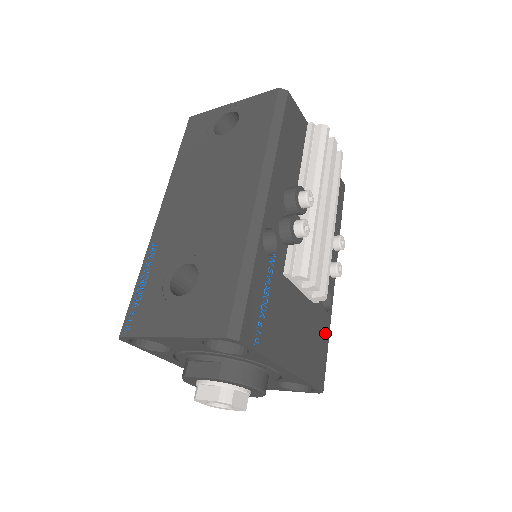
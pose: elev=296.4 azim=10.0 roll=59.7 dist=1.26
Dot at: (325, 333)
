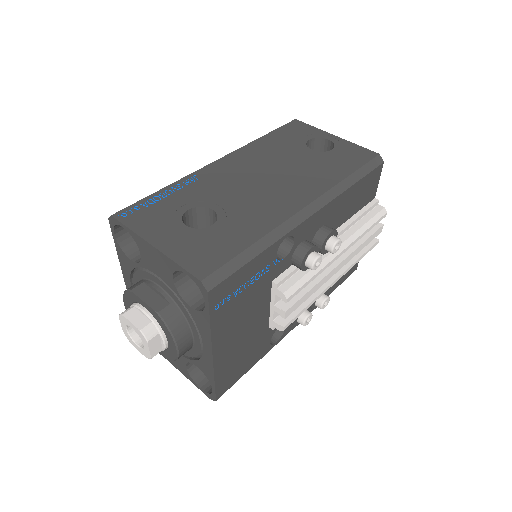
Dot at: (256, 358)
